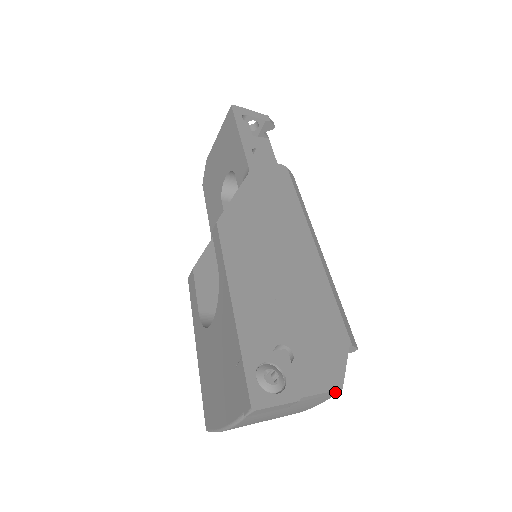
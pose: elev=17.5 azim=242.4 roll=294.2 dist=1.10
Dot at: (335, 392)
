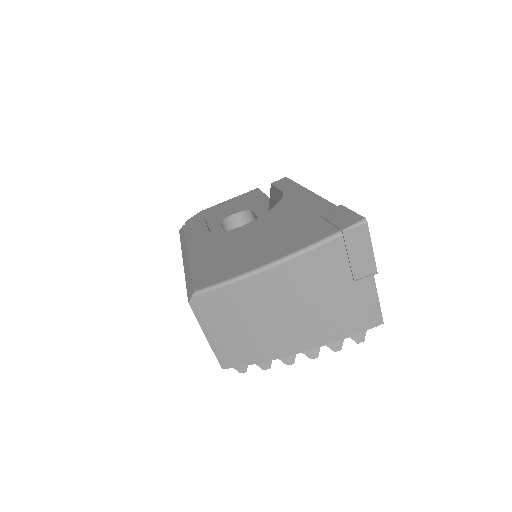
Dot at: (376, 321)
